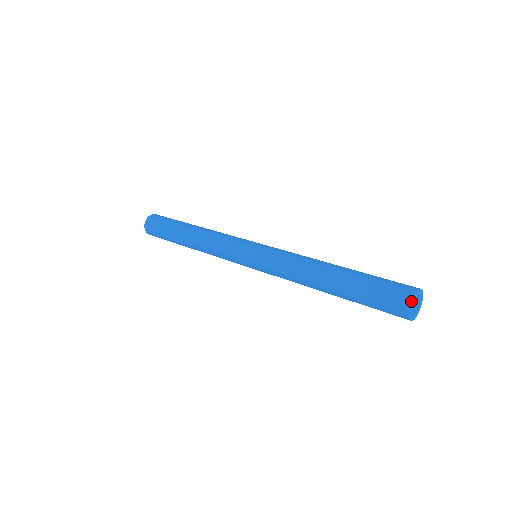
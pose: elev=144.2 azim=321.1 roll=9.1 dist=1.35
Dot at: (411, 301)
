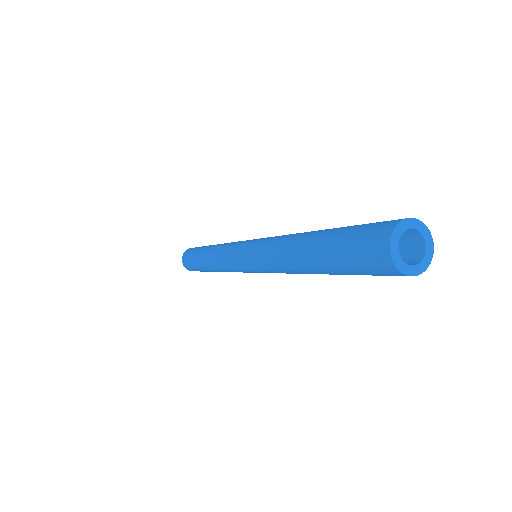
Dot at: (389, 258)
